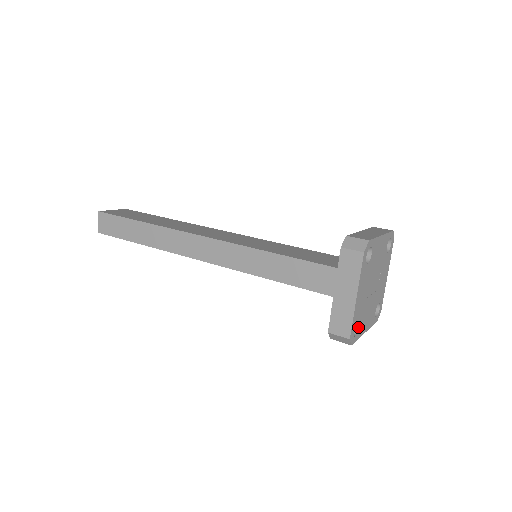
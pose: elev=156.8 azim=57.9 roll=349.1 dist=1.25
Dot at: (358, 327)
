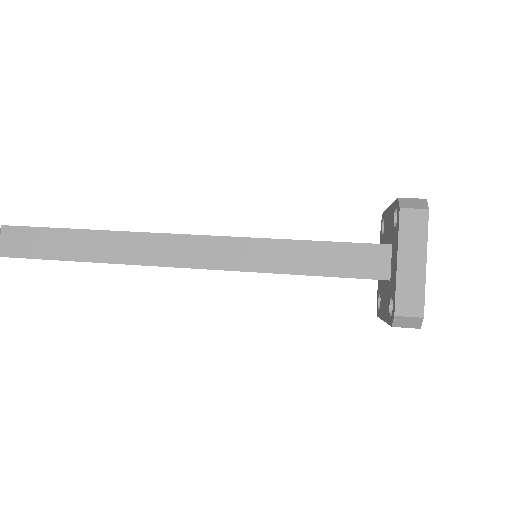
Dot at: occluded
